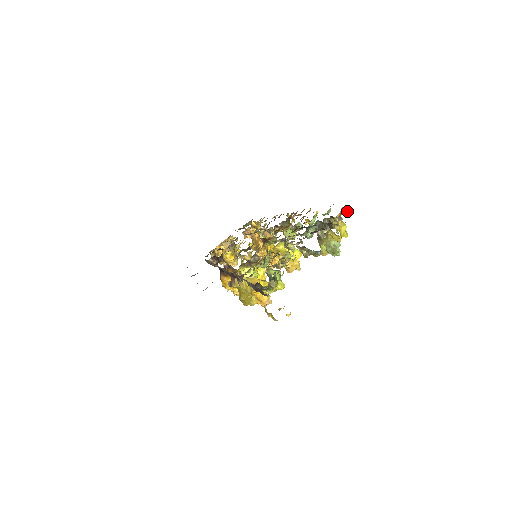
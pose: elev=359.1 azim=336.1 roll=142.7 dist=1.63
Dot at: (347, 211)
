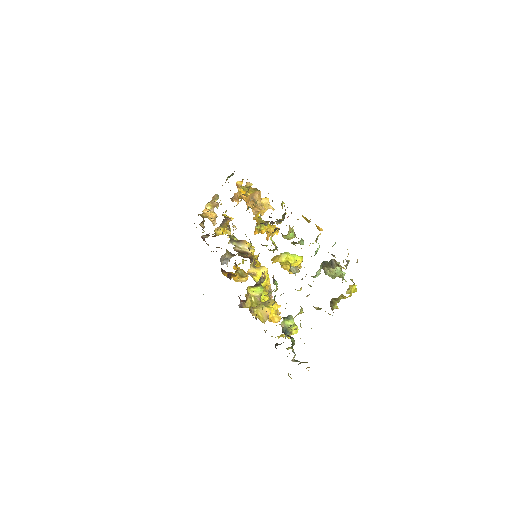
Dot at: occluded
